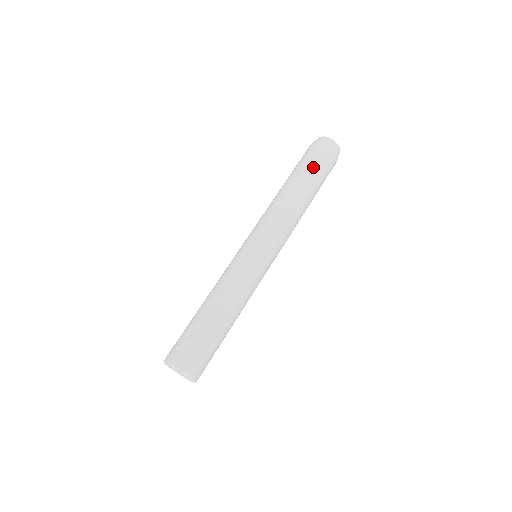
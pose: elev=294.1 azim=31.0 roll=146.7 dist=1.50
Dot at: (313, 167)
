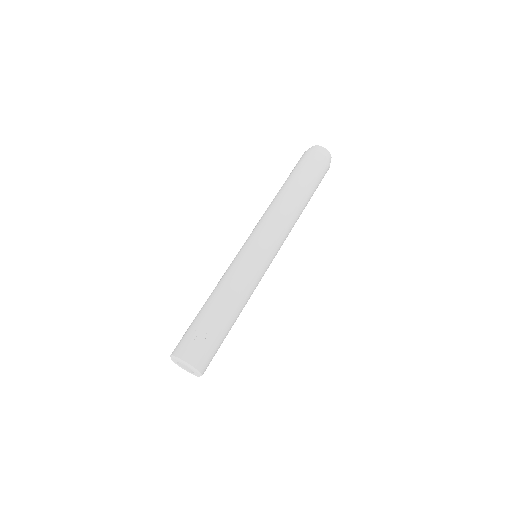
Dot at: (314, 179)
